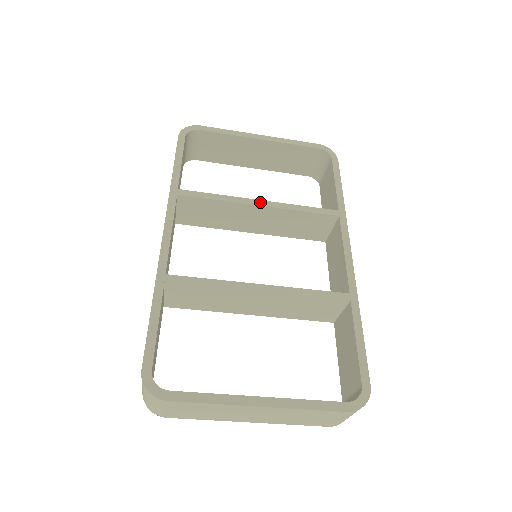
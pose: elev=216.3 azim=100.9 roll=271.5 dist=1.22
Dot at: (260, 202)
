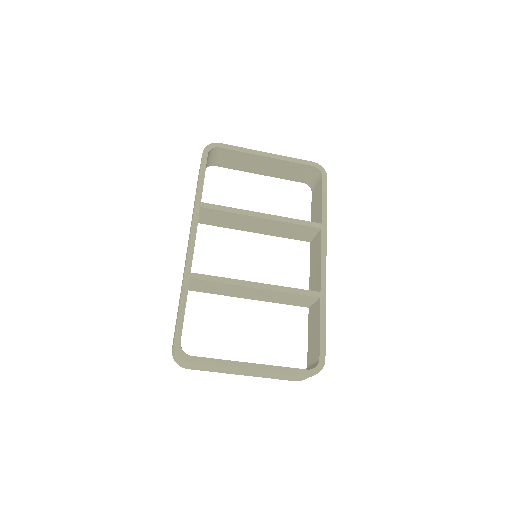
Dot at: (262, 215)
